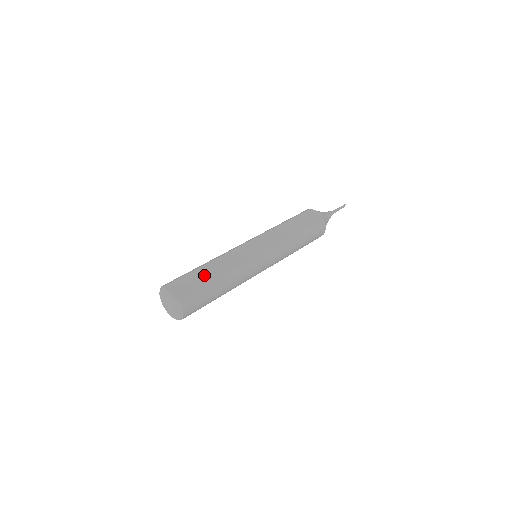
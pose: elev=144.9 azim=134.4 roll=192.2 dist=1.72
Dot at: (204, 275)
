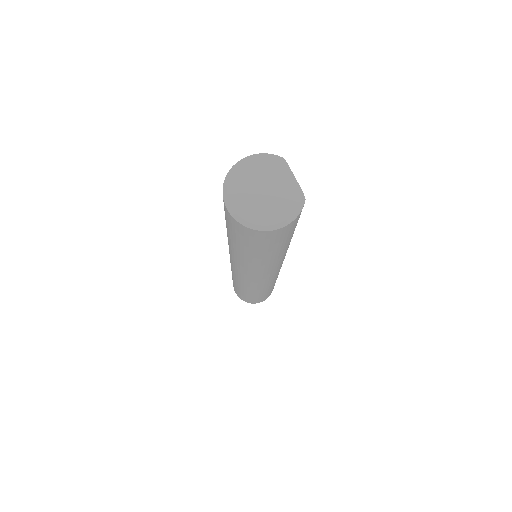
Dot at: occluded
